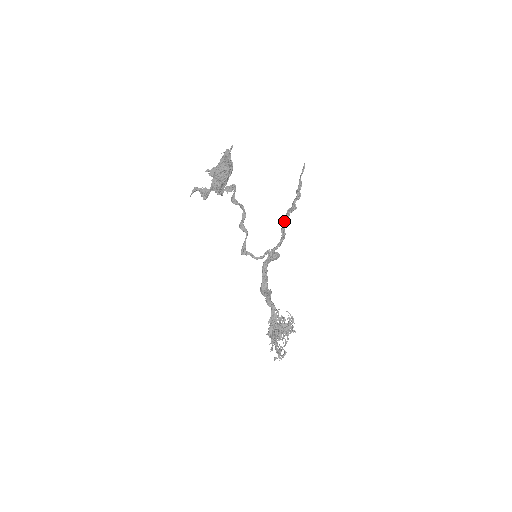
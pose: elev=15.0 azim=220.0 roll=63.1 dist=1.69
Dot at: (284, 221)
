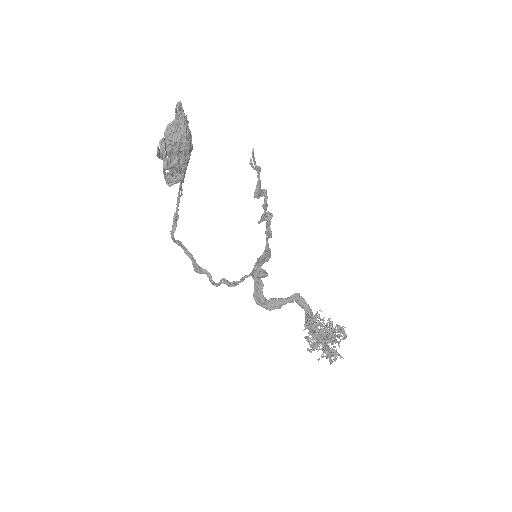
Dot at: (266, 228)
